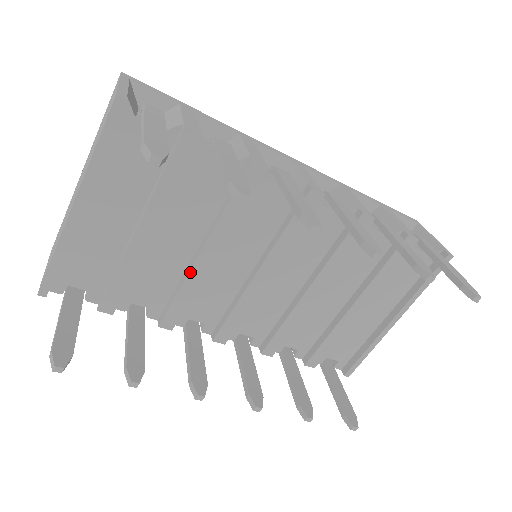
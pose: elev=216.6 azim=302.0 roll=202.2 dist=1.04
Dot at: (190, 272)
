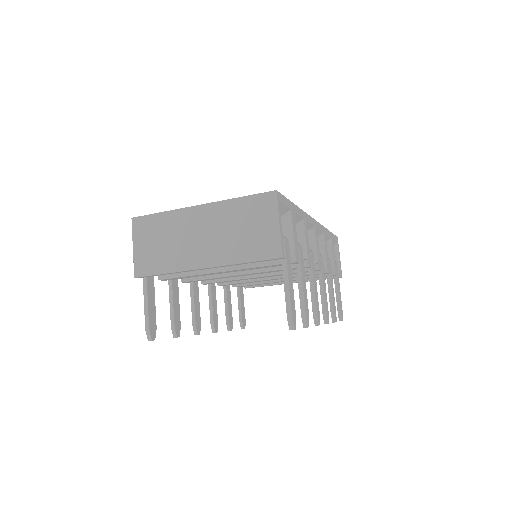
Dot at: (226, 277)
